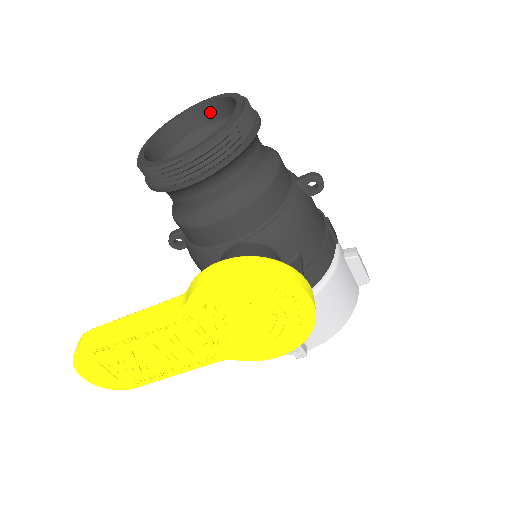
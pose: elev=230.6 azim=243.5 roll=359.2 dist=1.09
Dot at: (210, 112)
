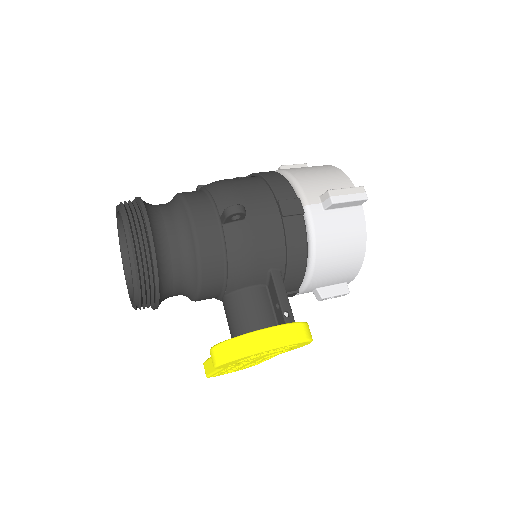
Dot at: occluded
